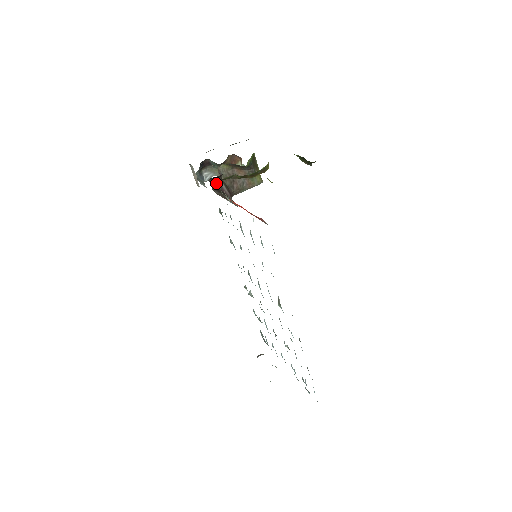
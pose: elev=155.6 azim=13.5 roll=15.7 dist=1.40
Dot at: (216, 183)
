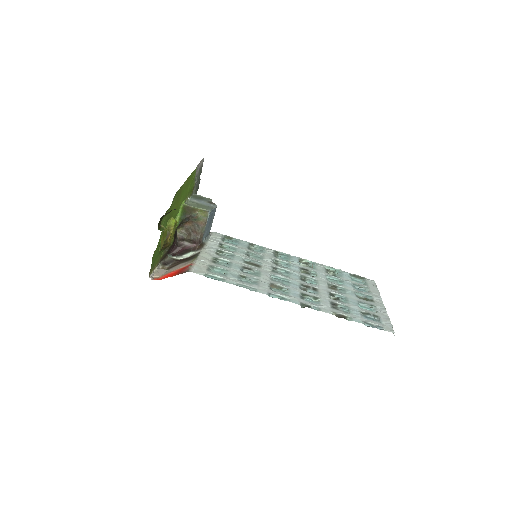
Dot at: (167, 259)
